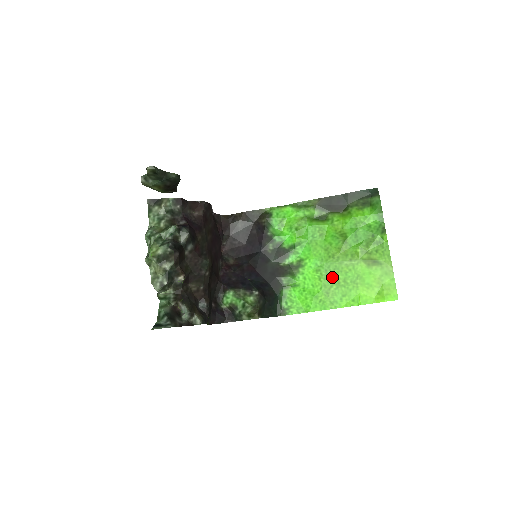
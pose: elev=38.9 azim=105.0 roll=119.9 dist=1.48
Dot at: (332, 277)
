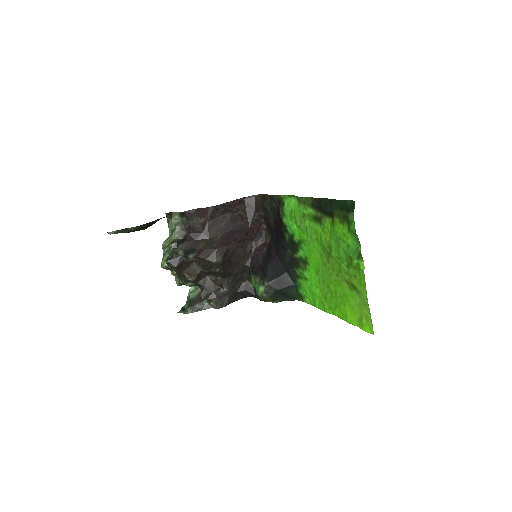
Dot at: (327, 285)
